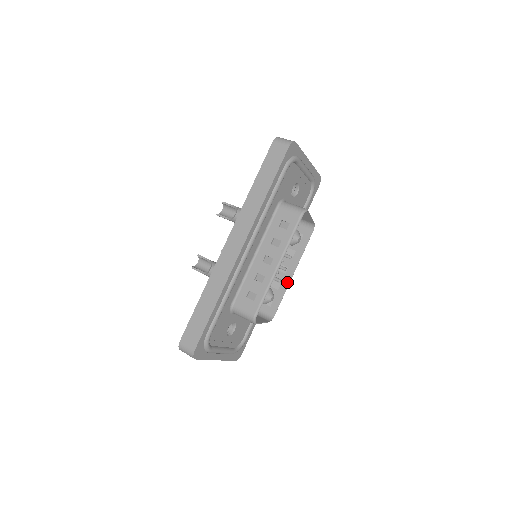
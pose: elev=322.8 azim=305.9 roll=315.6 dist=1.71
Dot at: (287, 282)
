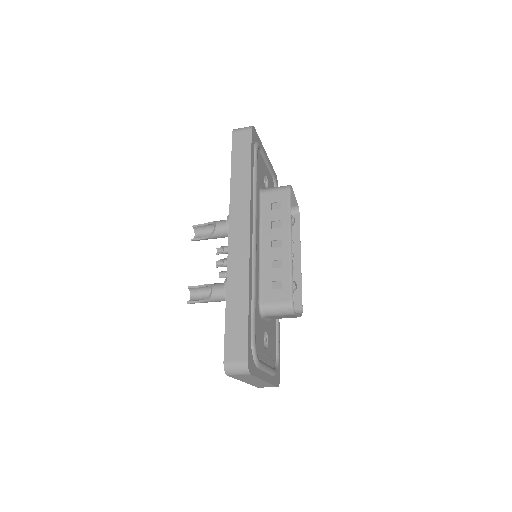
Dot at: (298, 271)
